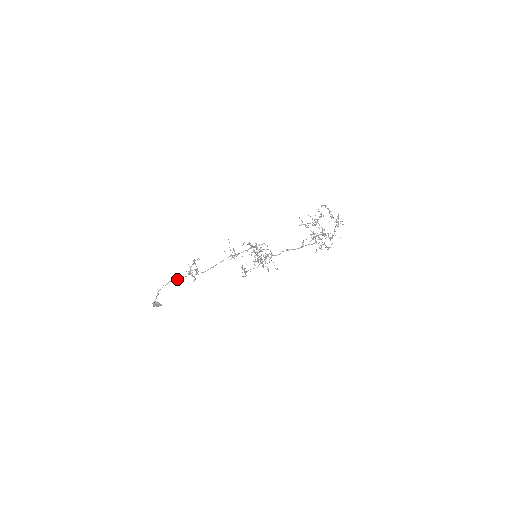
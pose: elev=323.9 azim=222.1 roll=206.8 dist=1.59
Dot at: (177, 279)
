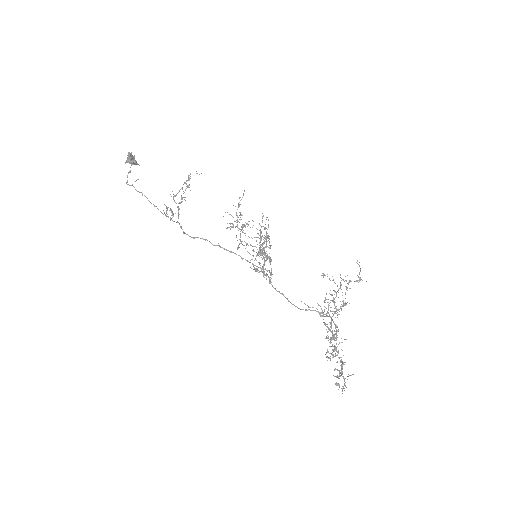
Dot at: (150, 202)
